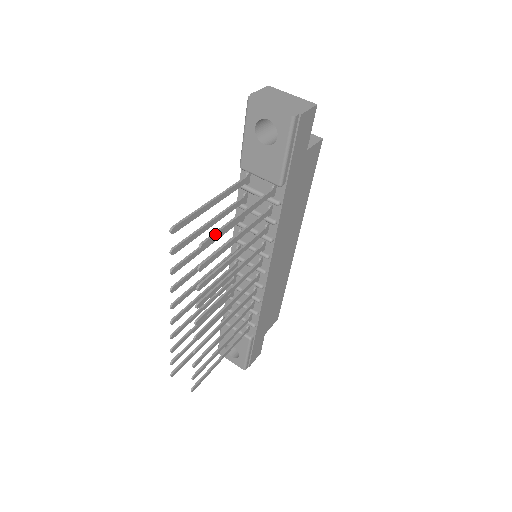
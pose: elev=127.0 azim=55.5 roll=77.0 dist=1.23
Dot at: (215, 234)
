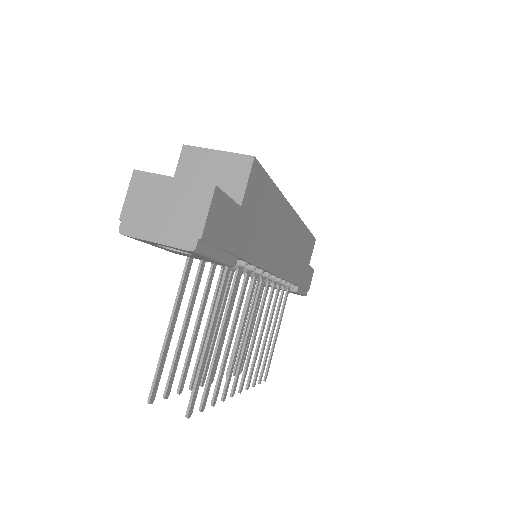
Dot at: (194, 391)
